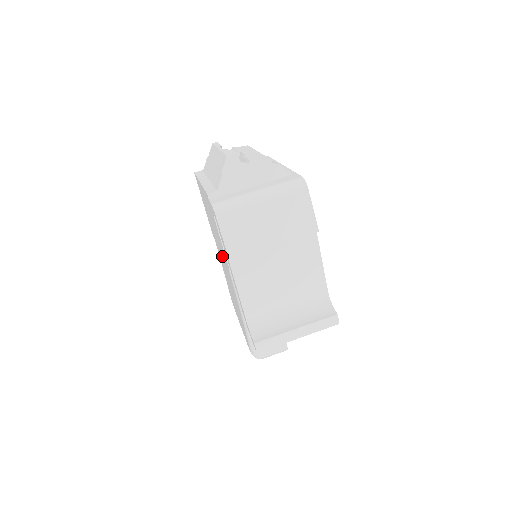
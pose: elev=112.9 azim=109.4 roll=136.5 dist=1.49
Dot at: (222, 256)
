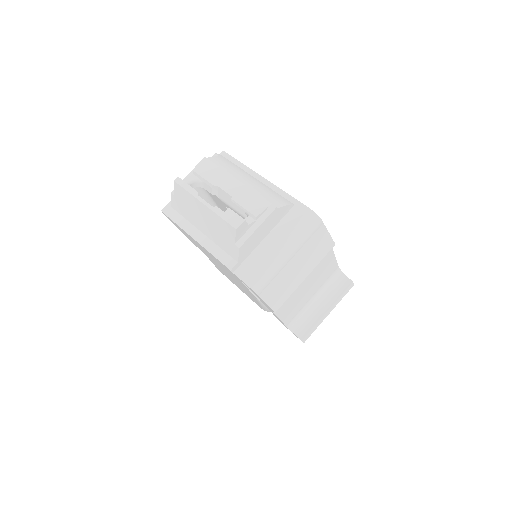
Dot at: occluded
